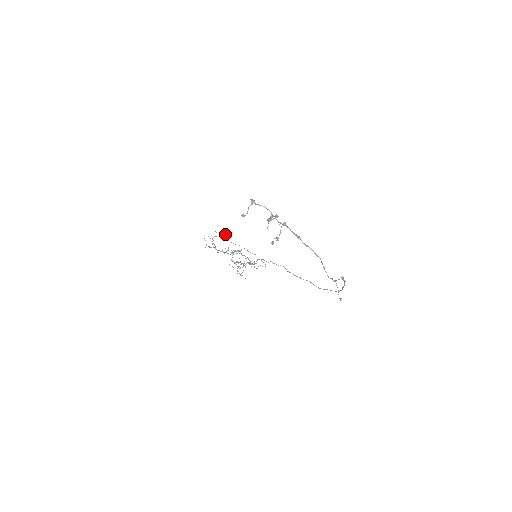
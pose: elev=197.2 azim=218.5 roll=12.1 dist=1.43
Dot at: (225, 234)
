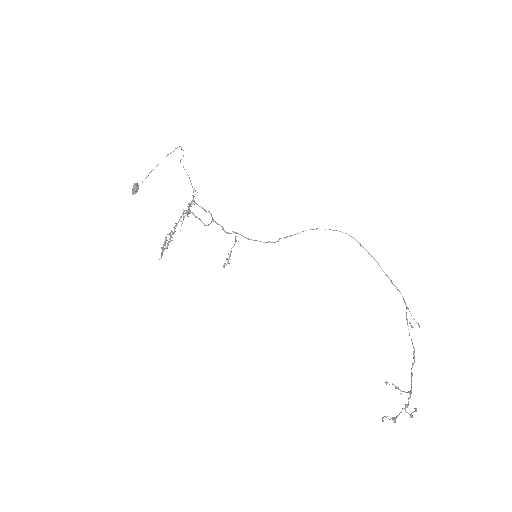
Dot at: (135, 190)
